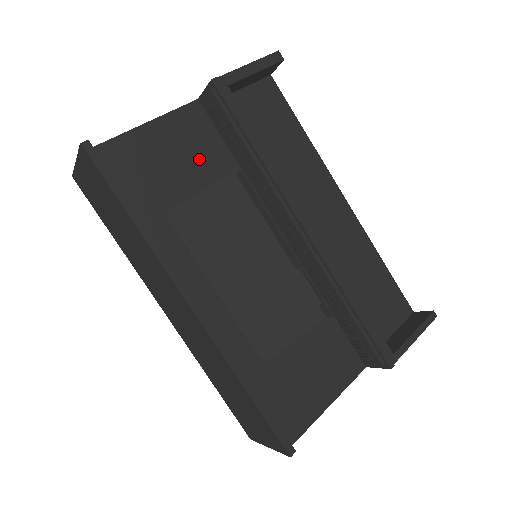
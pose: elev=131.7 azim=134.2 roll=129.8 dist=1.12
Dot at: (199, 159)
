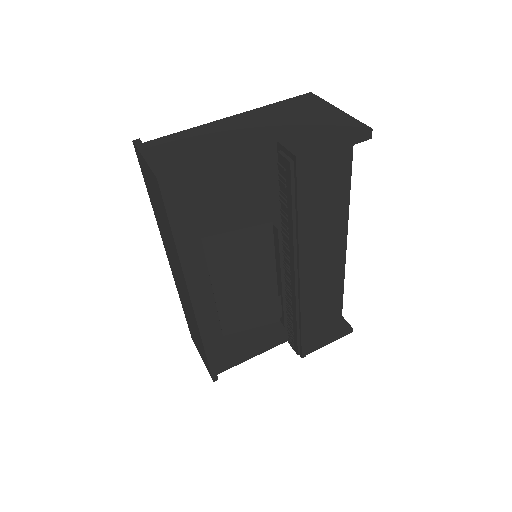
Dot at: (250, 195)
